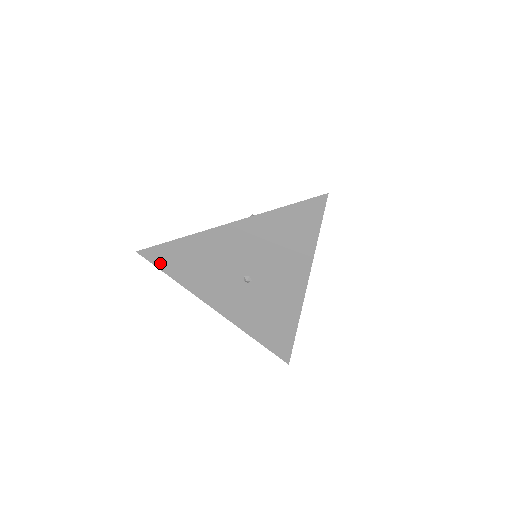
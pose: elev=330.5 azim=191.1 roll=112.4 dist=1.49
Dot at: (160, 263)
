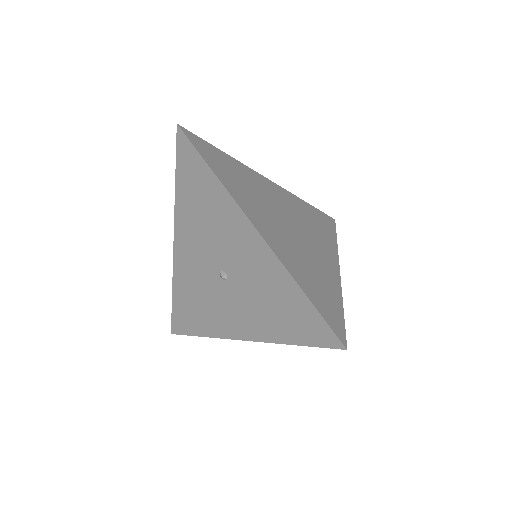
Dot at: (185, 329)
